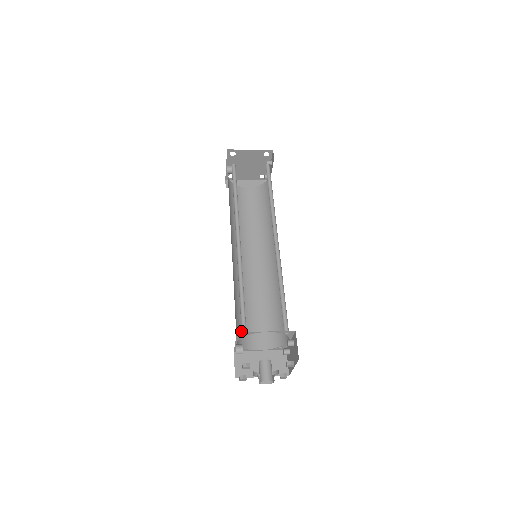
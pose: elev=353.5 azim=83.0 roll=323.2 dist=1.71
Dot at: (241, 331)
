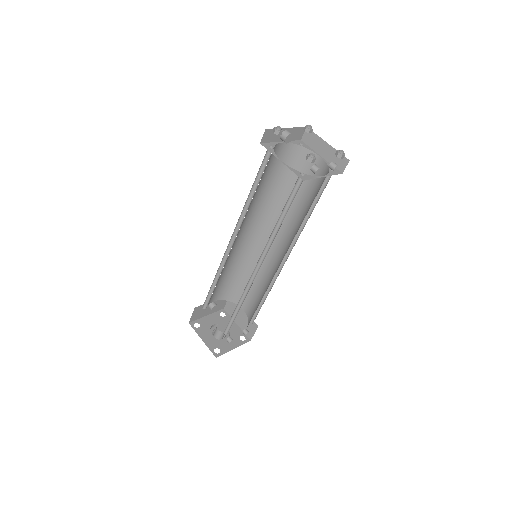
Dot at: (233, 291)
